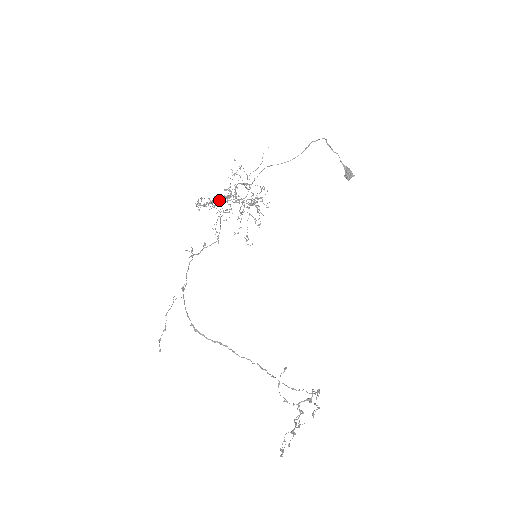
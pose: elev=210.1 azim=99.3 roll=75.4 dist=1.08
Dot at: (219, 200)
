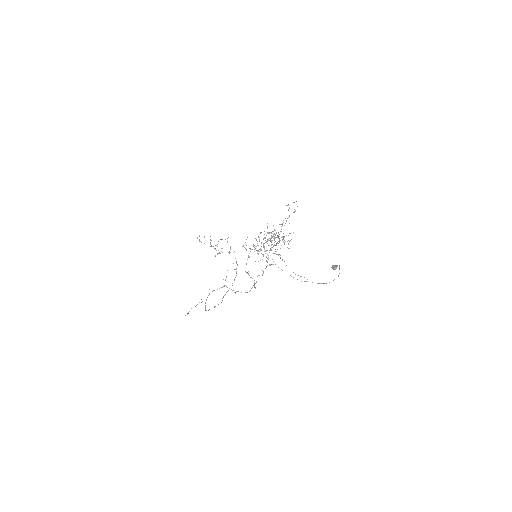
Dot at: occluded
